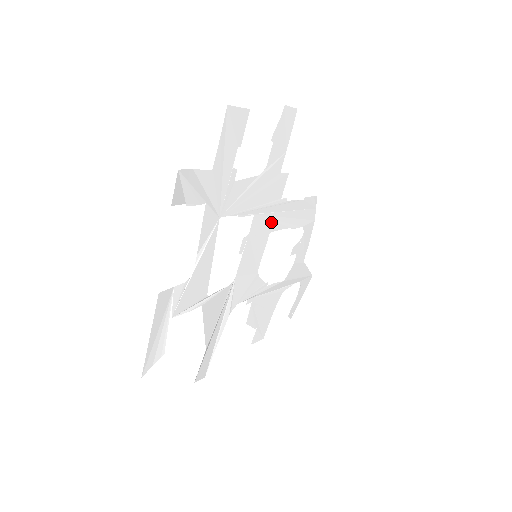
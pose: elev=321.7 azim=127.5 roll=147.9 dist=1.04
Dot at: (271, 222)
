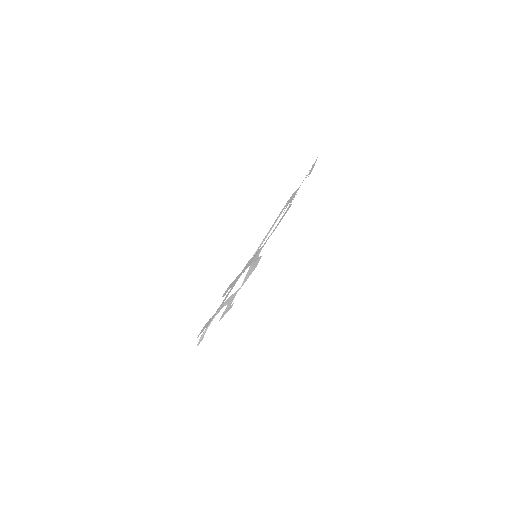
Dot at: (254, 255)
